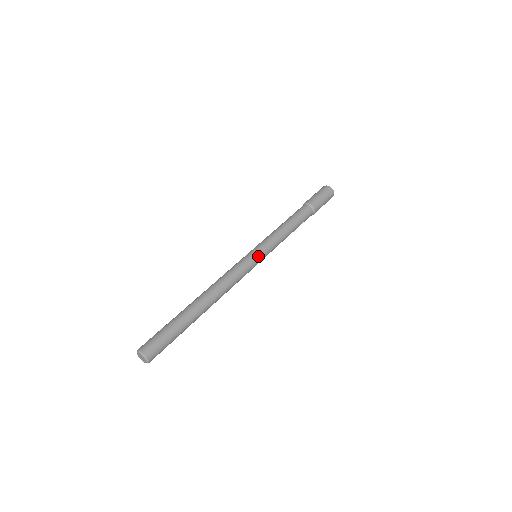
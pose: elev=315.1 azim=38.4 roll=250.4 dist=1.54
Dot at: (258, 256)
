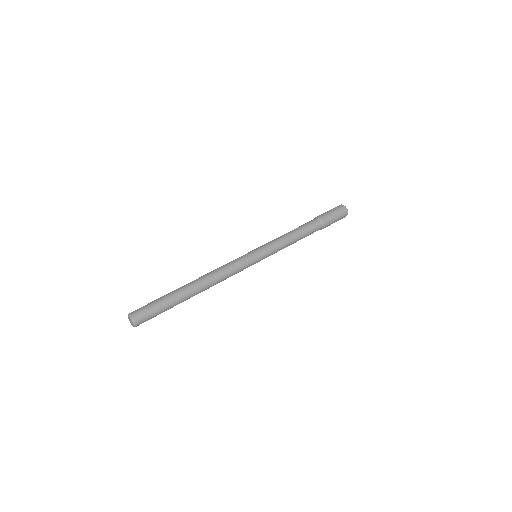
Dot at: (257, 256)
